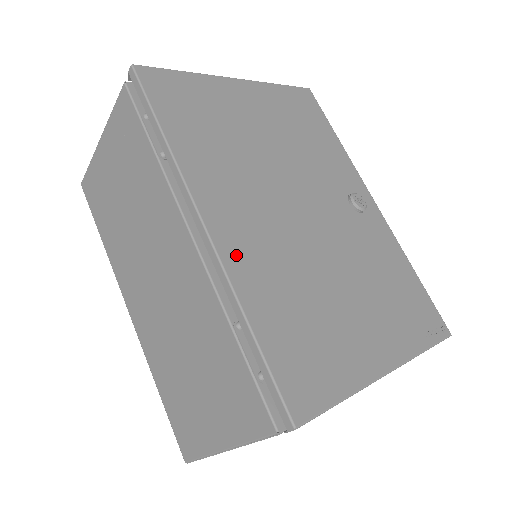
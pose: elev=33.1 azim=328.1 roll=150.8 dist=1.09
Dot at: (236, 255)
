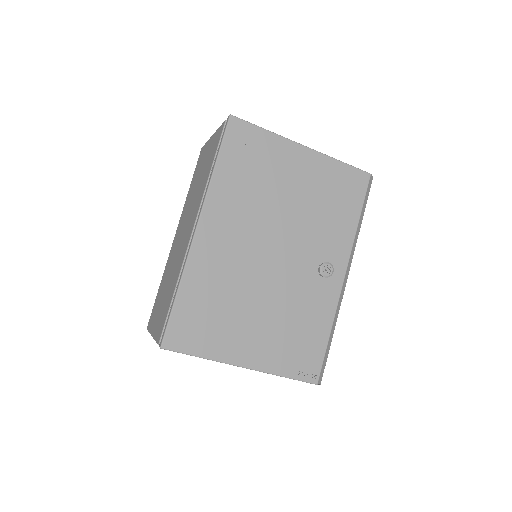
Dot at: (202, 253)
